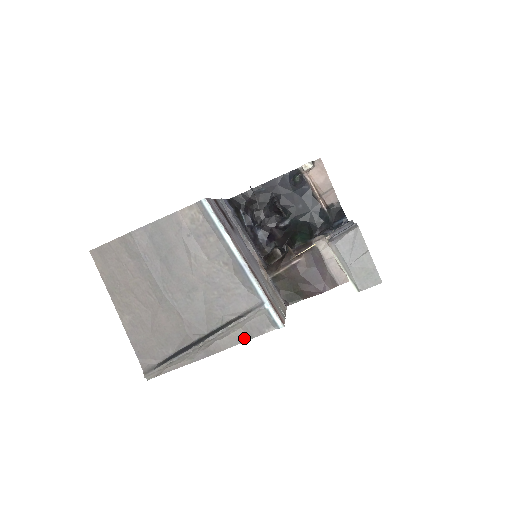
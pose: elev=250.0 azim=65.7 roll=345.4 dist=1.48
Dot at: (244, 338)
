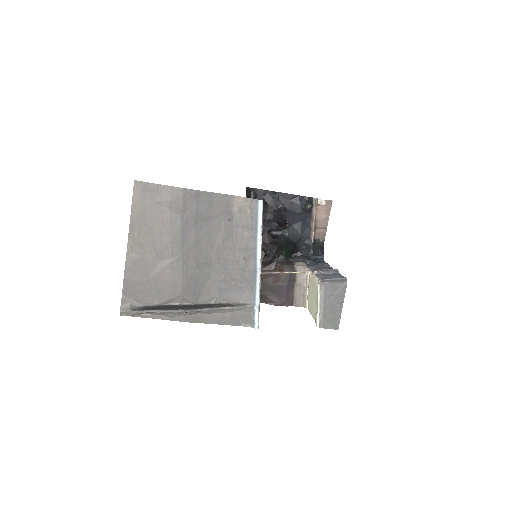
Dot at: (222, 322)
